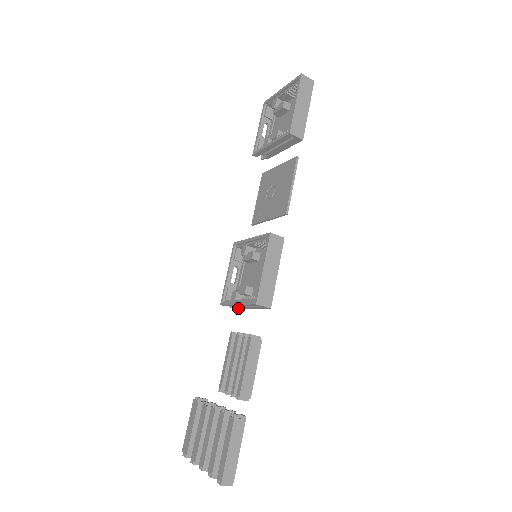
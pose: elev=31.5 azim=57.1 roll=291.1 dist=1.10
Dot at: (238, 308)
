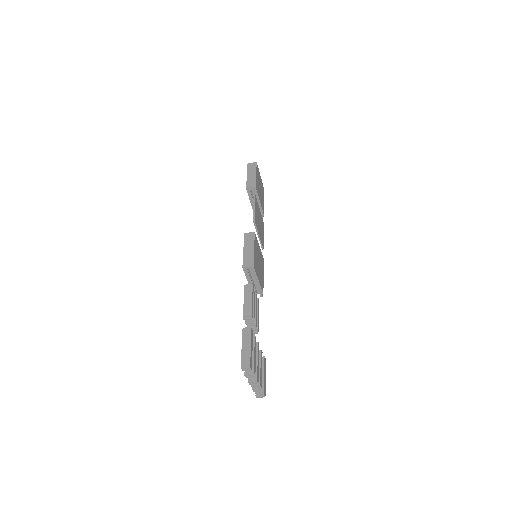
Dot at: (262, 292)
